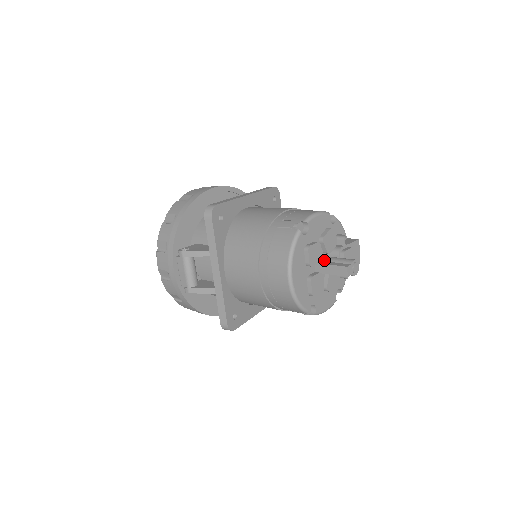
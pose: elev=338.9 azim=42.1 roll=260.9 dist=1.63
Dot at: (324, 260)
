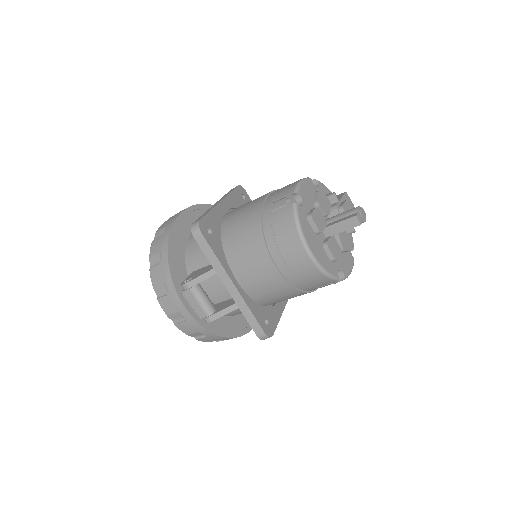
Dot at: (328, 222)
